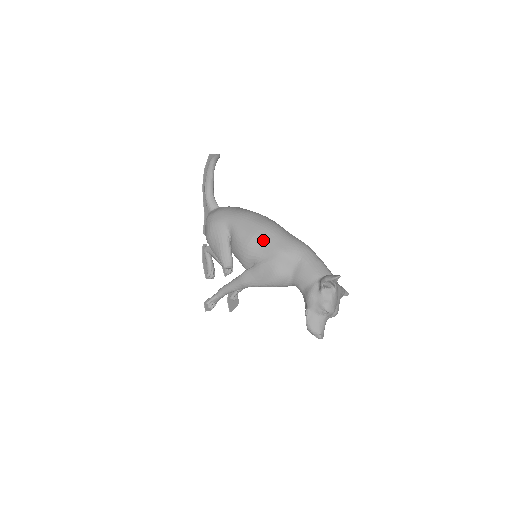
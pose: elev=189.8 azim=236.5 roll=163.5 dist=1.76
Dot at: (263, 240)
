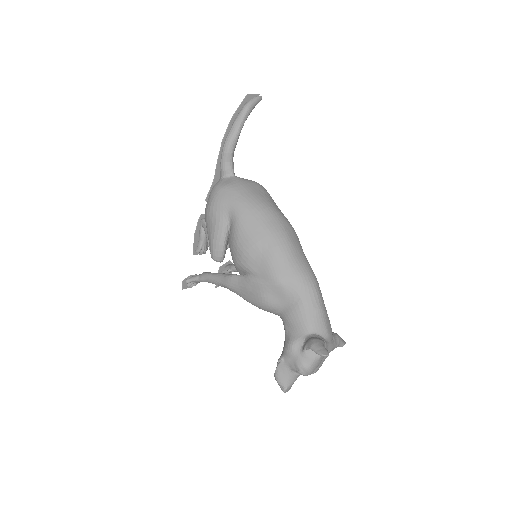
Dot at: (263, 255)
